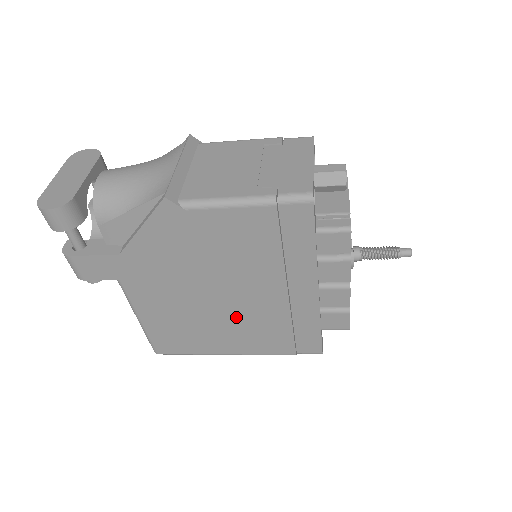
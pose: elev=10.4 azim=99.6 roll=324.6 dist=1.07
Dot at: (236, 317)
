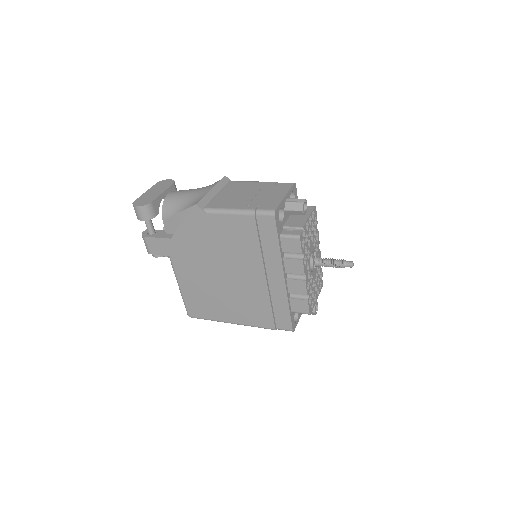
Dot at: (236, 292)
